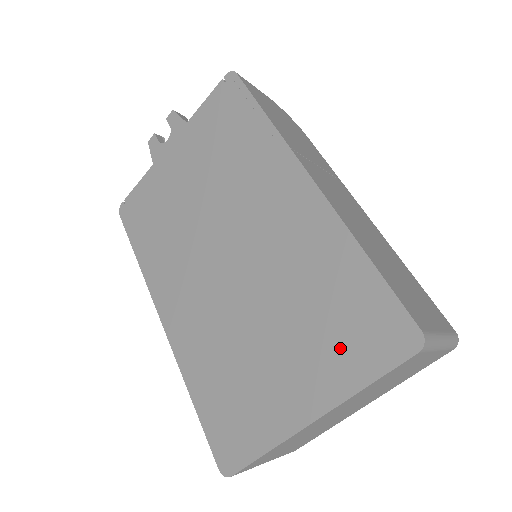
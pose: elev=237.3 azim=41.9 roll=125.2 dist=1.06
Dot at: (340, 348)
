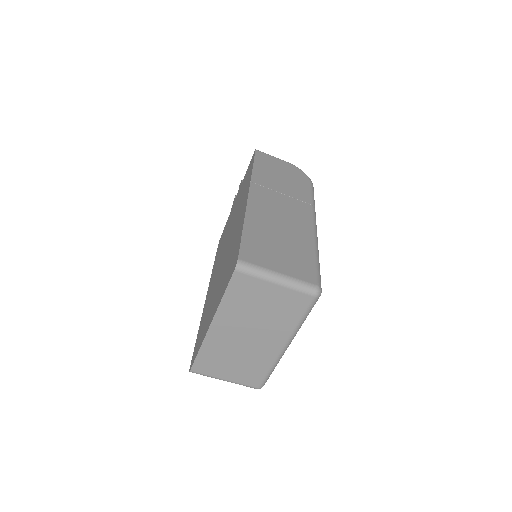
Dot at: (225, 281)
